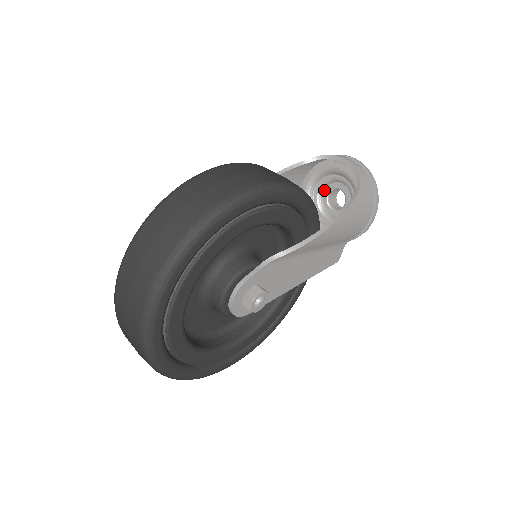
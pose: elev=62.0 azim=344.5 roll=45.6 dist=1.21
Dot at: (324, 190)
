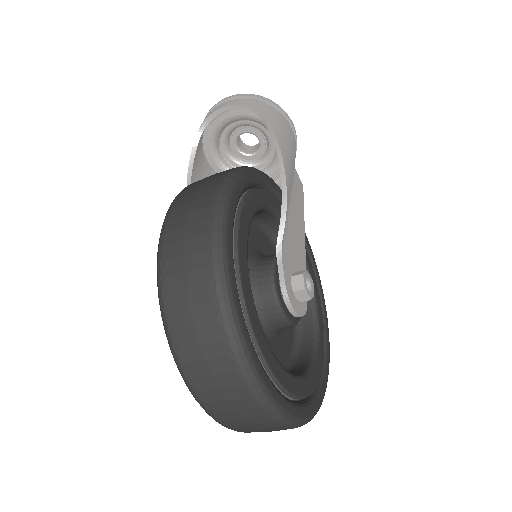
Dot at: (230, 148)
